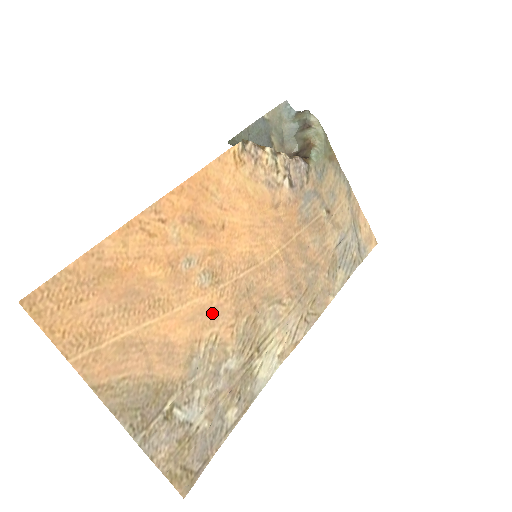
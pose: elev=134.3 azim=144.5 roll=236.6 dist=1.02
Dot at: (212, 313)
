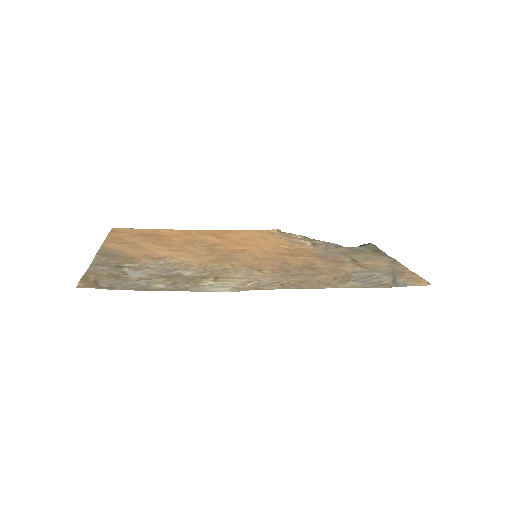
Dot at: (195, 255)
